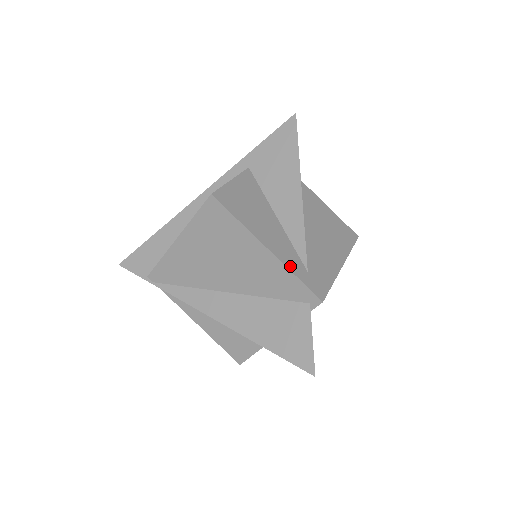
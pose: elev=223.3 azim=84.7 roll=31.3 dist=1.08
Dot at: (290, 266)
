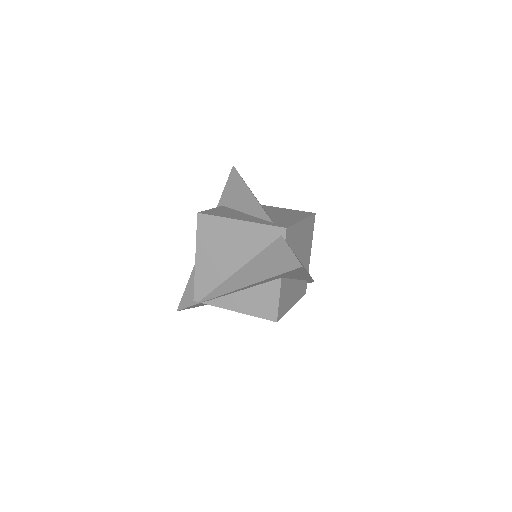
Dot at: (258, 222)
